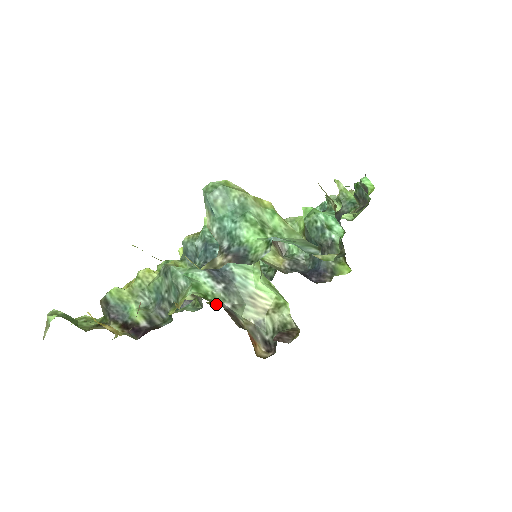
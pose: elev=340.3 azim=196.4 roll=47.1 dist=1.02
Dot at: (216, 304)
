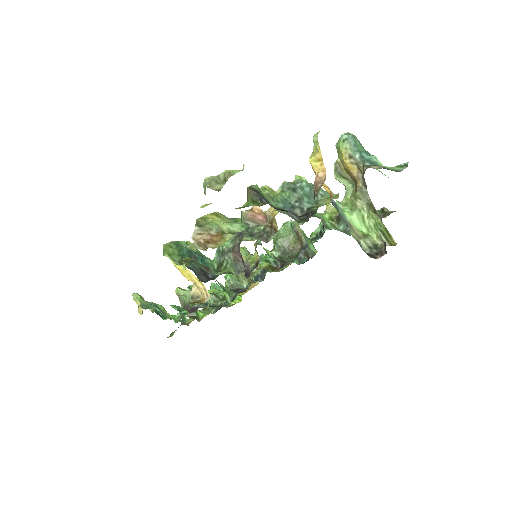
Dot at: occluded
